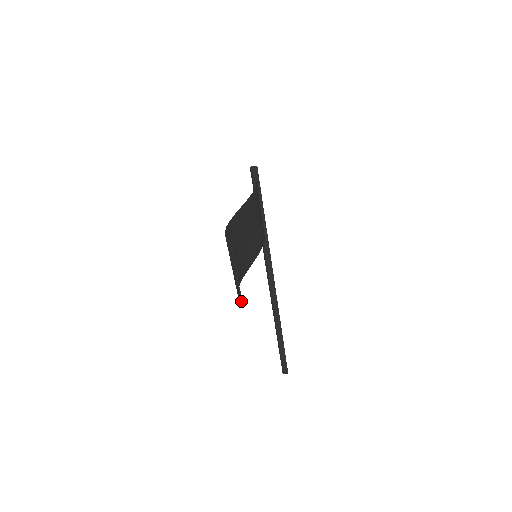
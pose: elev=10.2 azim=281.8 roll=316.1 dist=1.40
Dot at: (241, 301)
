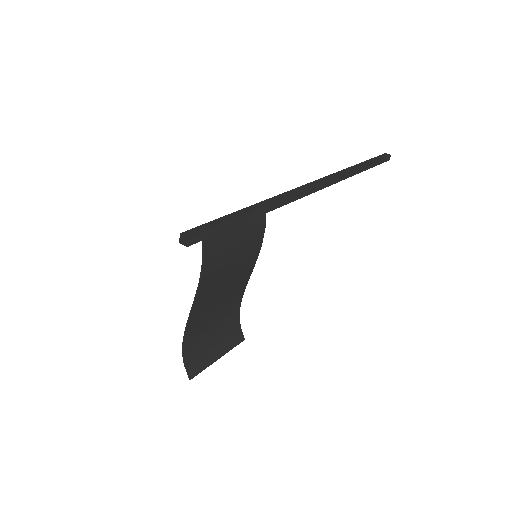
Dot at: (241, 339)
